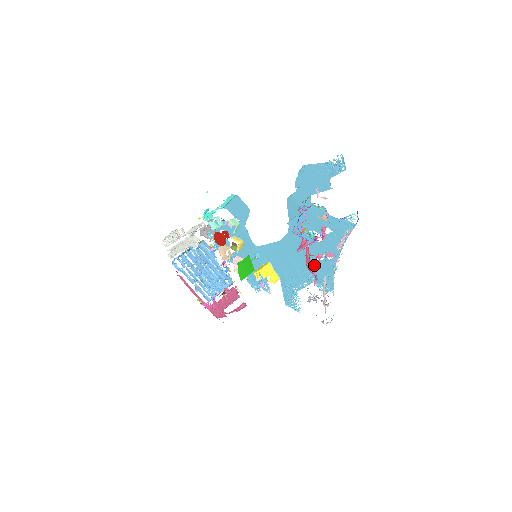
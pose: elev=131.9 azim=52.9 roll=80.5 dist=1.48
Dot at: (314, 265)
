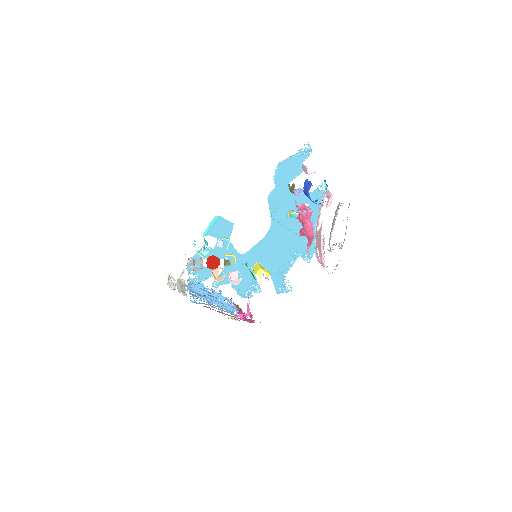
Dot at: (297, 242)
